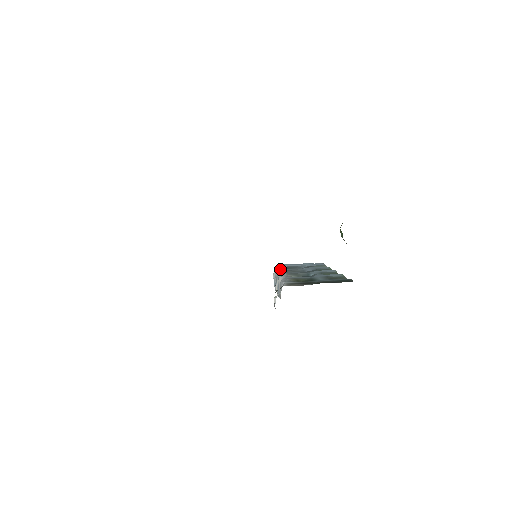
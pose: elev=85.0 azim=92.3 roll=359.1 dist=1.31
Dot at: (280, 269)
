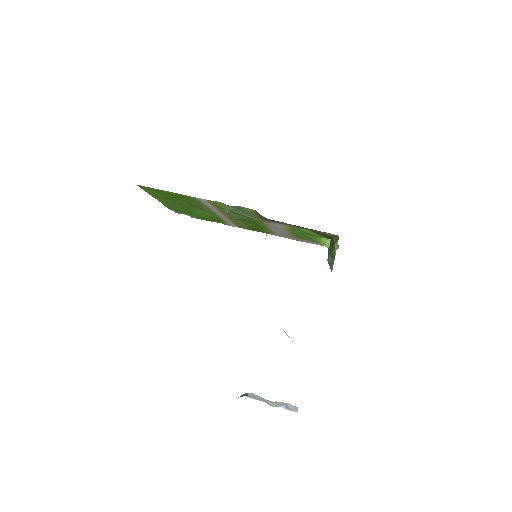
Dot at: occluded
